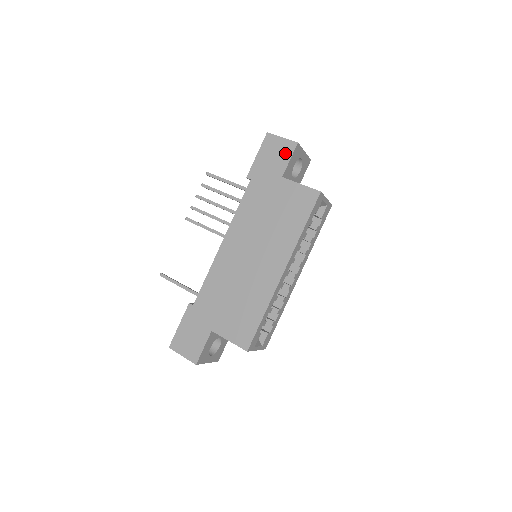
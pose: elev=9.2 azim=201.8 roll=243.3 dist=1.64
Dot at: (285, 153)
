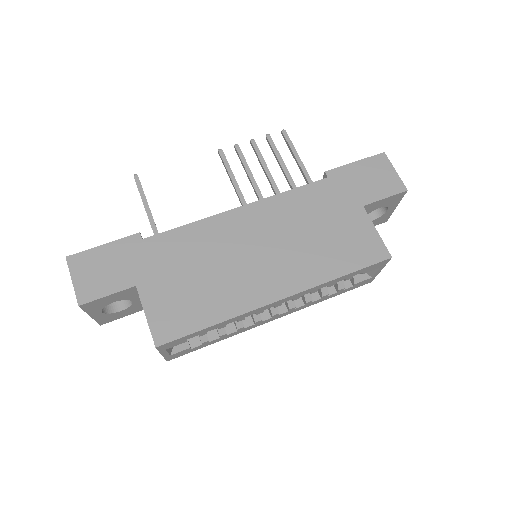
Dot at: (386, 187)
